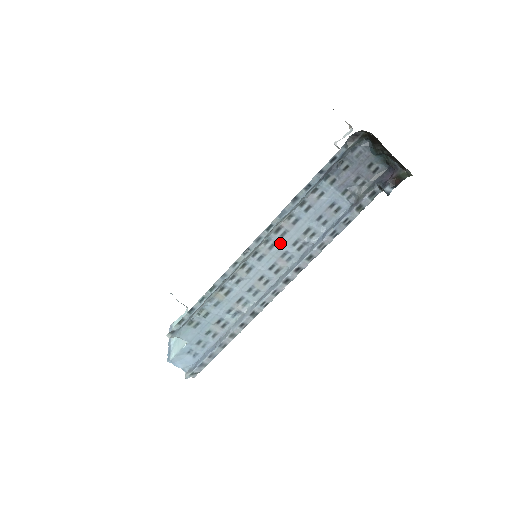
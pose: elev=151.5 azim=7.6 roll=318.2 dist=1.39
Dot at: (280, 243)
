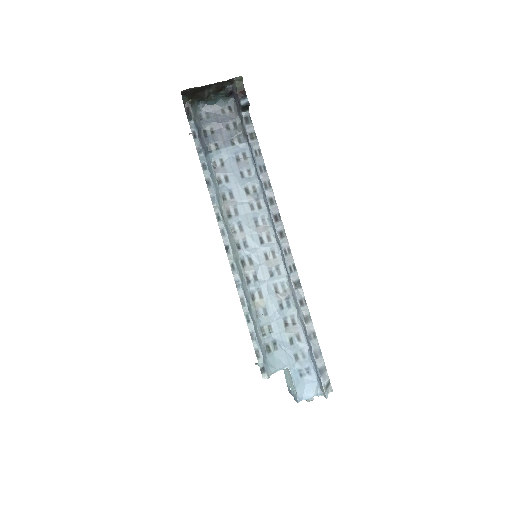
Dot at: (242, 219)
